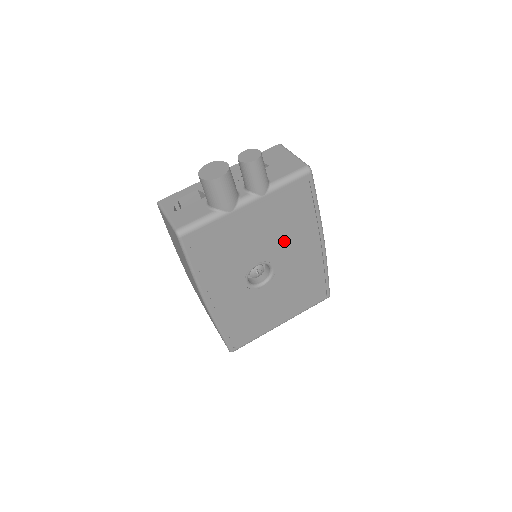
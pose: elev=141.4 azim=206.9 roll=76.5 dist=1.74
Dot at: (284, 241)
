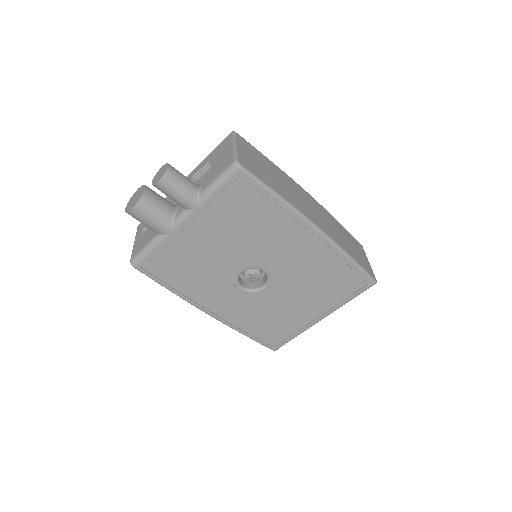
Dot at: (259, 243)
